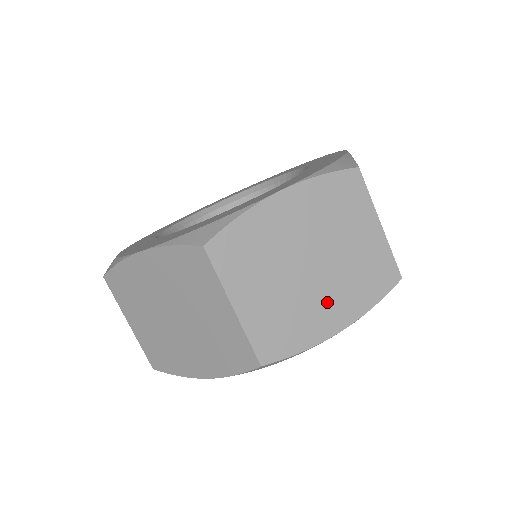
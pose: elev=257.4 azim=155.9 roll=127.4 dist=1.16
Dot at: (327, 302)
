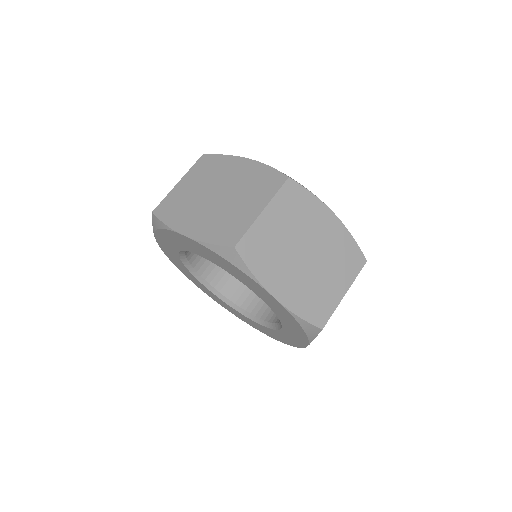
Dot at: (198, 217)
